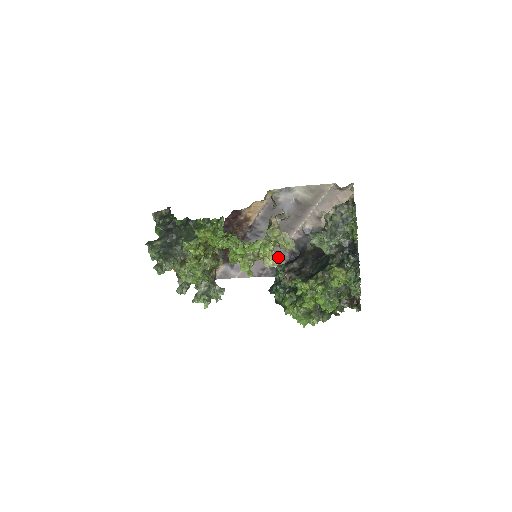
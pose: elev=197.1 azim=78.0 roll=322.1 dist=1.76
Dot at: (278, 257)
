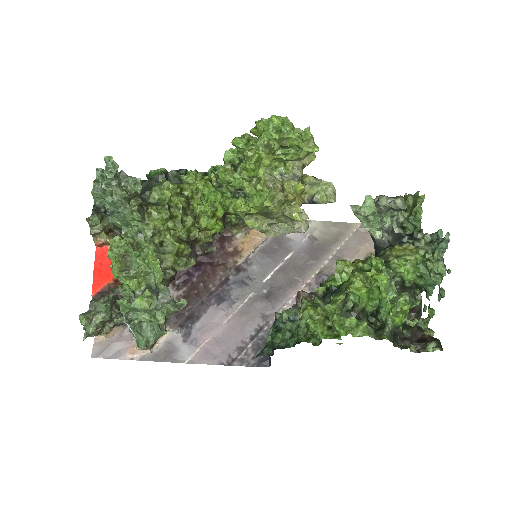
Dot at: (270, 327)
